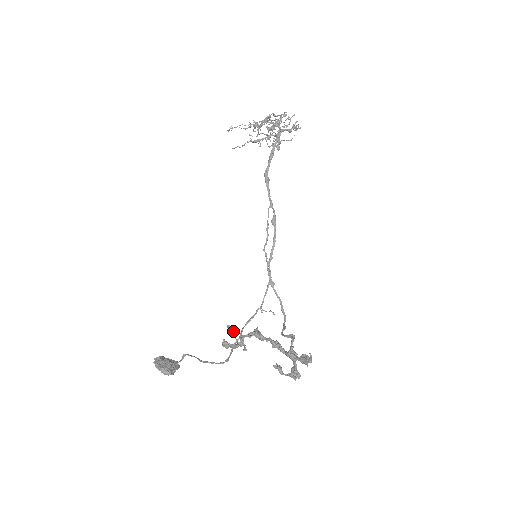
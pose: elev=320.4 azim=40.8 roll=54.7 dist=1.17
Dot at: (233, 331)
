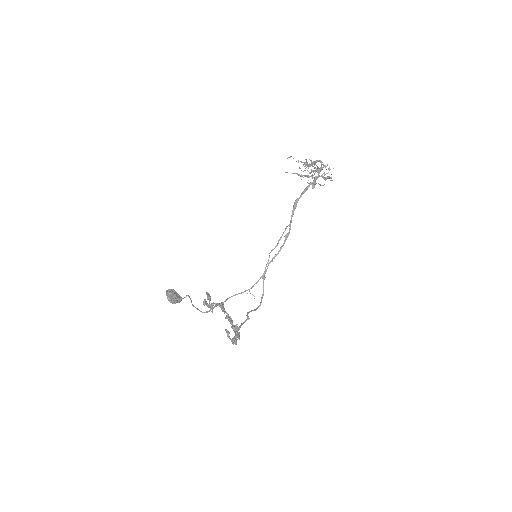
Dot at: (208, 297)
